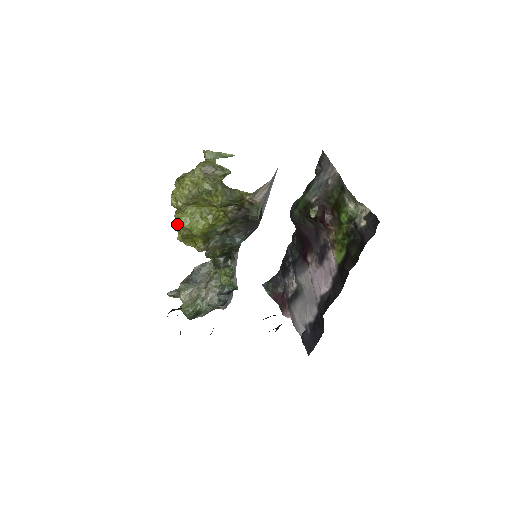
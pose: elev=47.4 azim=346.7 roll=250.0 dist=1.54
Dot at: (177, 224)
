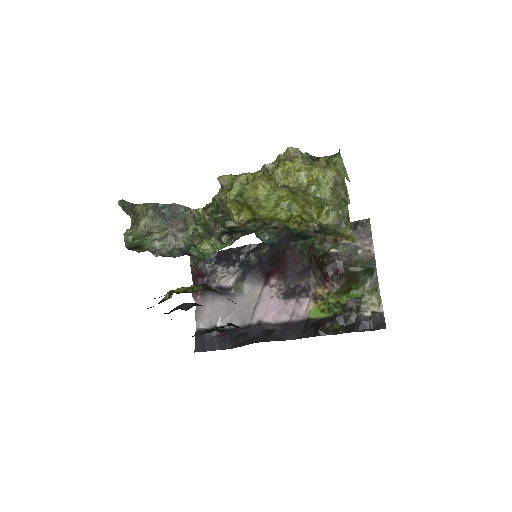
Dot at: (257, 191)
